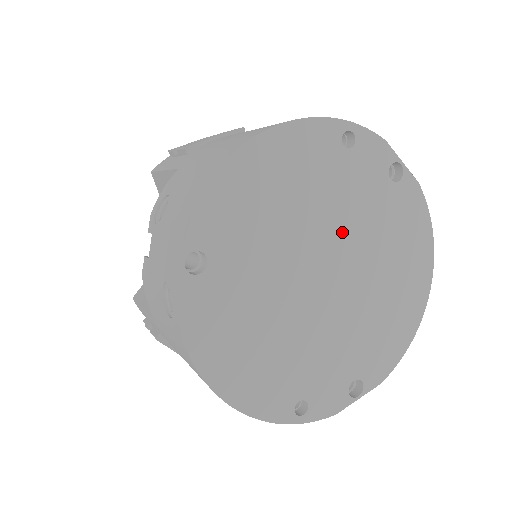
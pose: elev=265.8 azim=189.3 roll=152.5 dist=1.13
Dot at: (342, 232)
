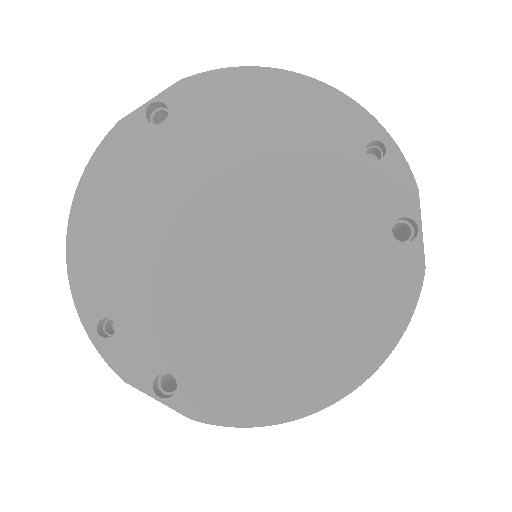
Dot at: (294, 221)
